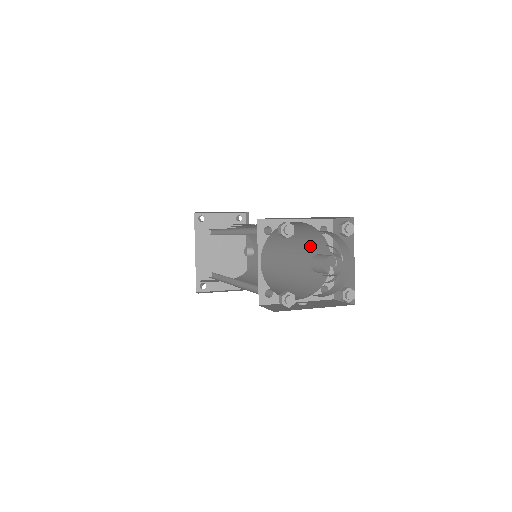
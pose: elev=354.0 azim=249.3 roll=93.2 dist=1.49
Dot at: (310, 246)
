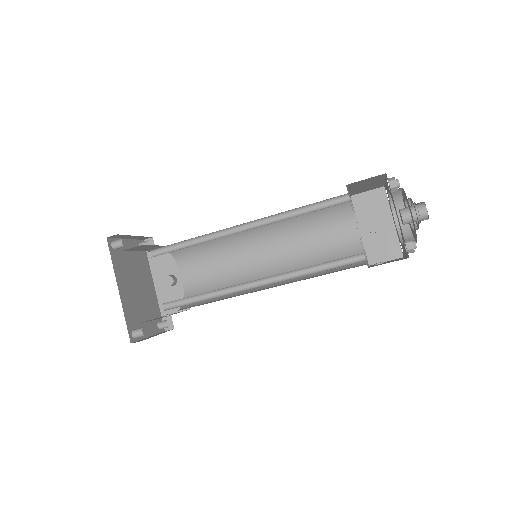
Dot at: (322, 229)
